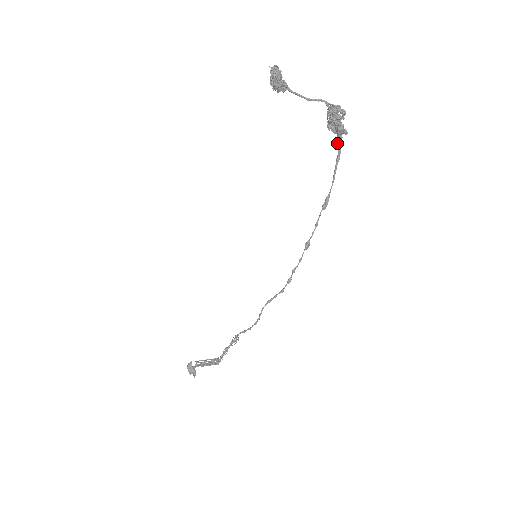
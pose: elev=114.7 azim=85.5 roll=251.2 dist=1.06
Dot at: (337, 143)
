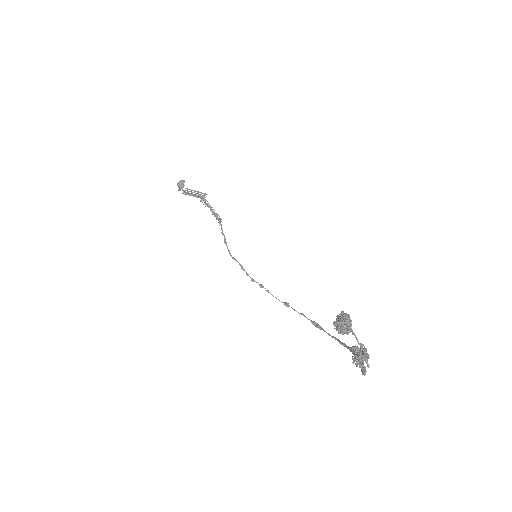
Dot at: (352, 349)
